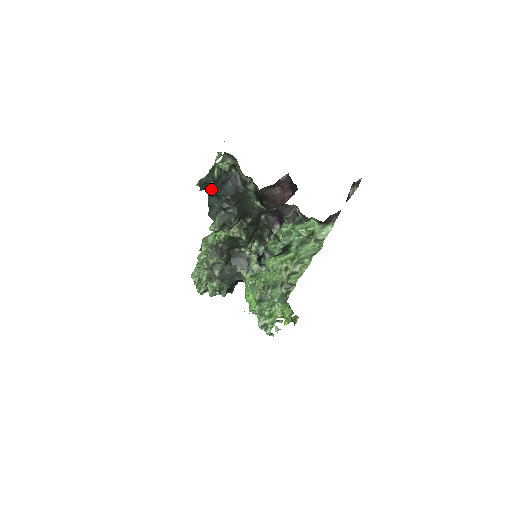
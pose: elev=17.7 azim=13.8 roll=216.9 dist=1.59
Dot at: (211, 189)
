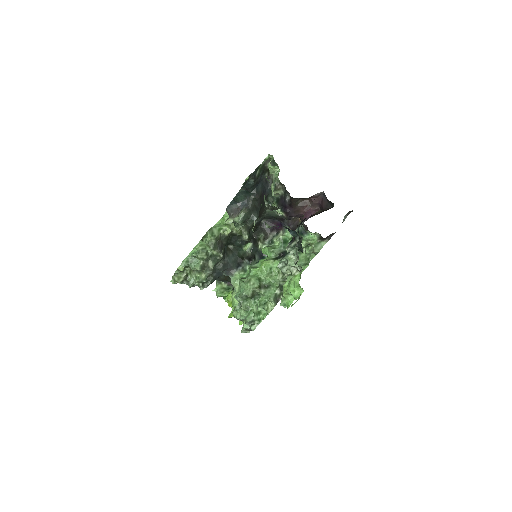
Dot at: (247, 186)
